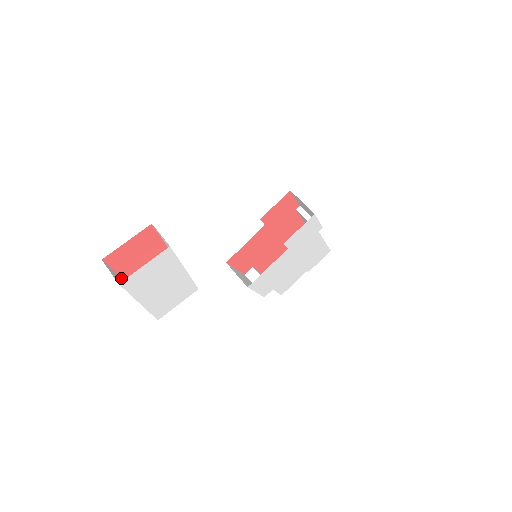
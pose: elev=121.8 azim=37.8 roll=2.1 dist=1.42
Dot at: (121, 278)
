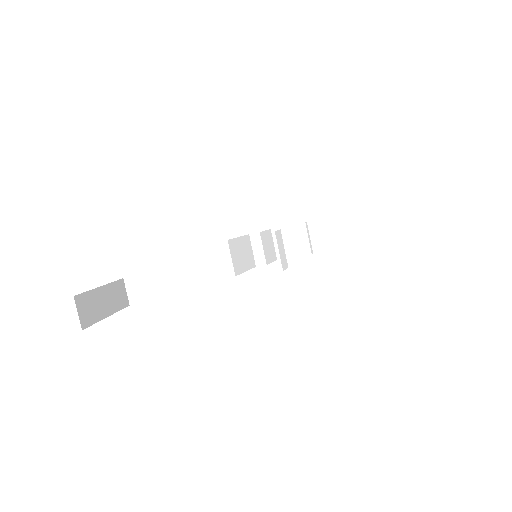
Dot at: (97, 287)
